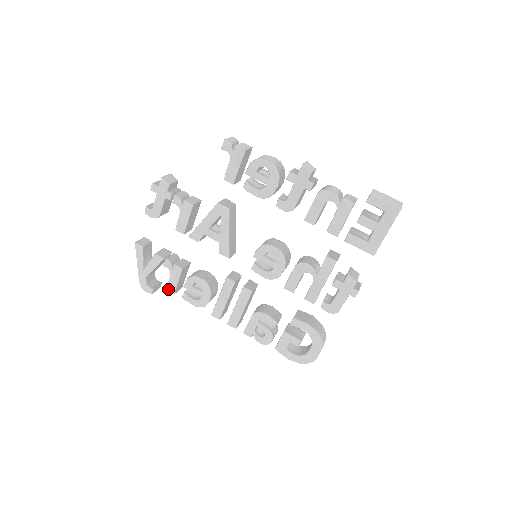
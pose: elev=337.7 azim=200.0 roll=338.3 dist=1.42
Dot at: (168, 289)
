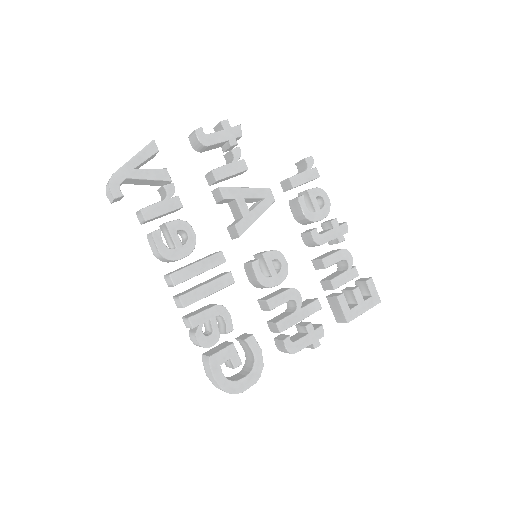
Dot at: (144, 211)
